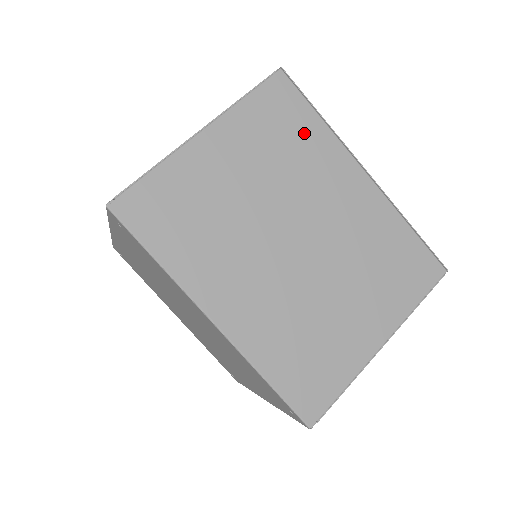
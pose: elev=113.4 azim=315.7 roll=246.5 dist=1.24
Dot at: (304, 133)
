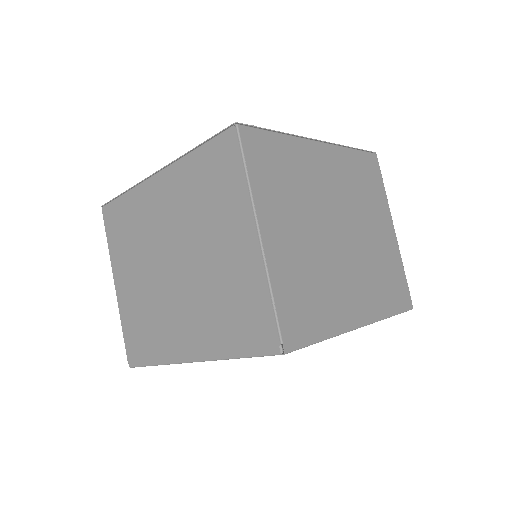
Dot at: (285, 157)
